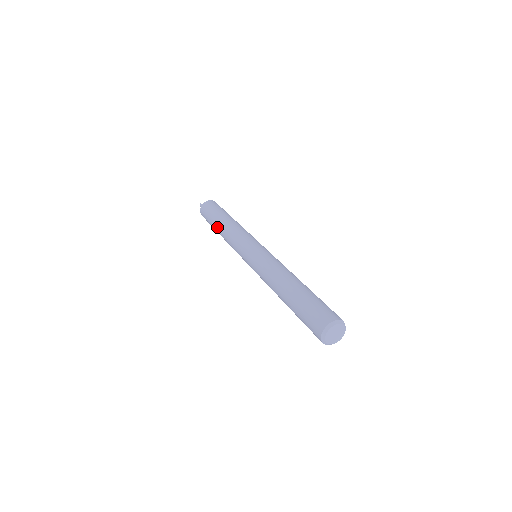
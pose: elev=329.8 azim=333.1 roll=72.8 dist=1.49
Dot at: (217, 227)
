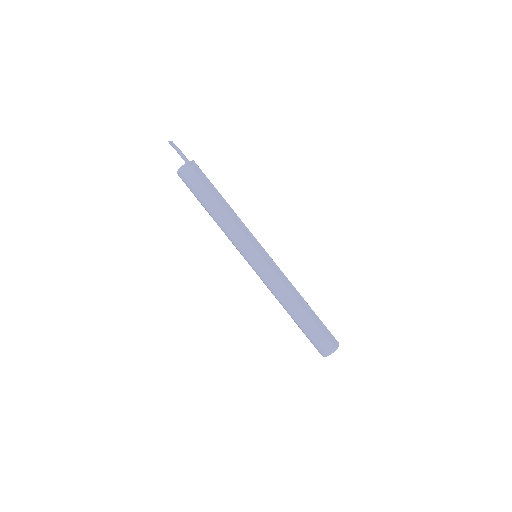
Dot at: occluded
